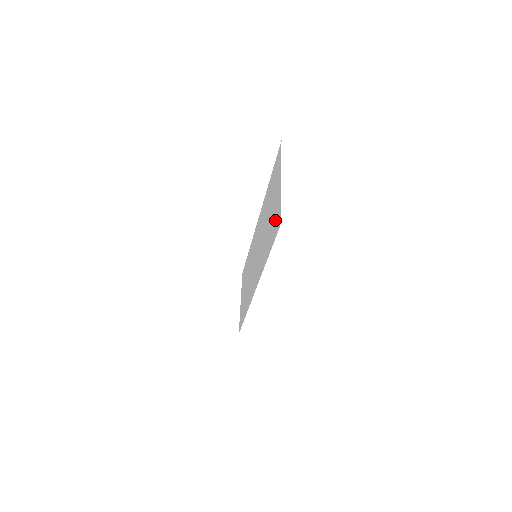
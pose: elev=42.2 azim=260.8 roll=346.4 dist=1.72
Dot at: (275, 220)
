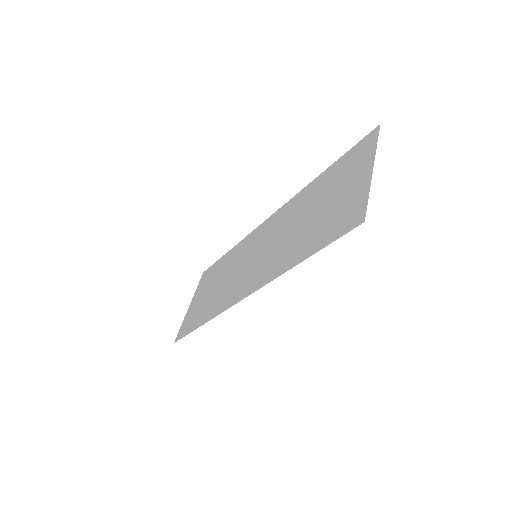
Dot at: (343, 215)
